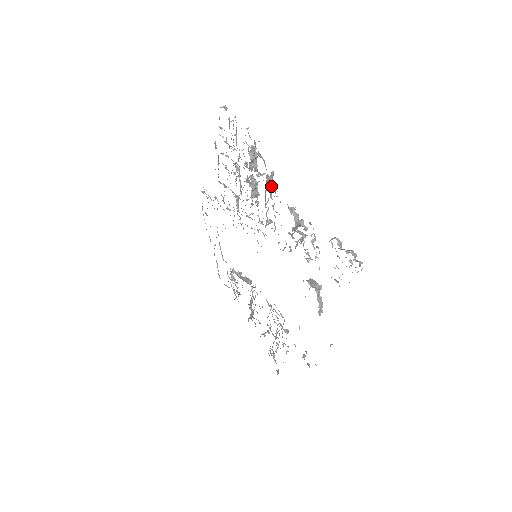
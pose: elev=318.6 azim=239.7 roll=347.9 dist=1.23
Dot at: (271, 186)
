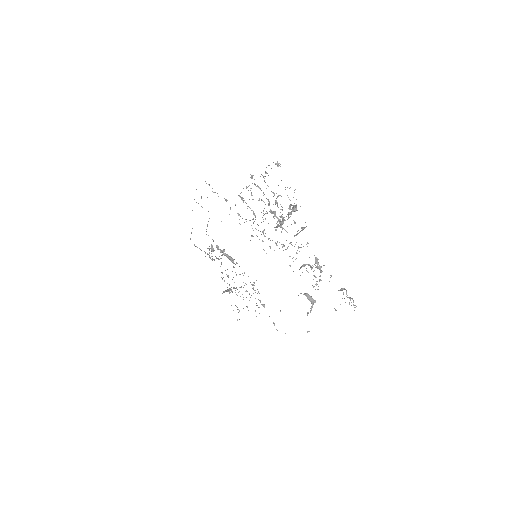
Dot at: (299, 232)
